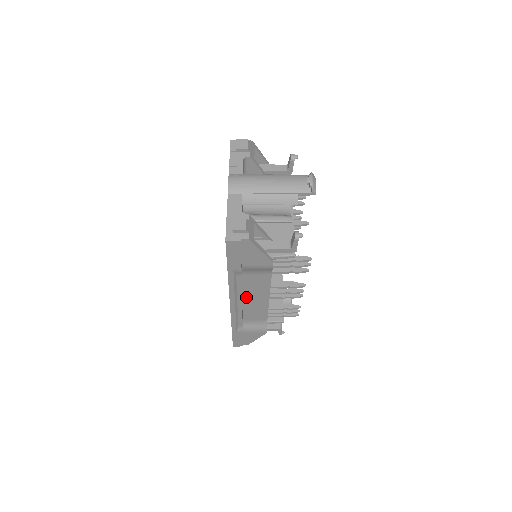
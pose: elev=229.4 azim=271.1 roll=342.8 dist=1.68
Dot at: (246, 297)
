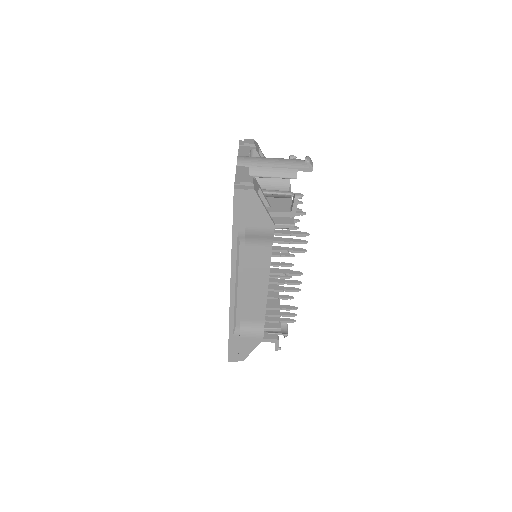
Dot at: (246, 281)
